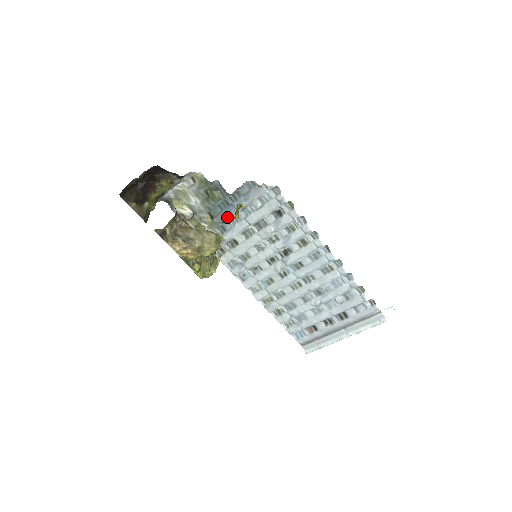
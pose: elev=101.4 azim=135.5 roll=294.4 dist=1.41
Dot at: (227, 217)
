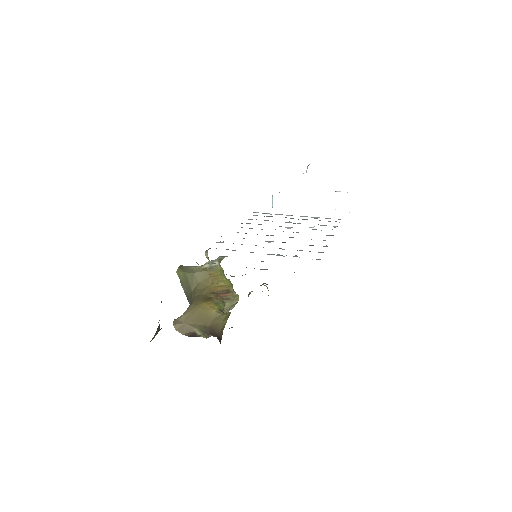
Dot at: occluded
